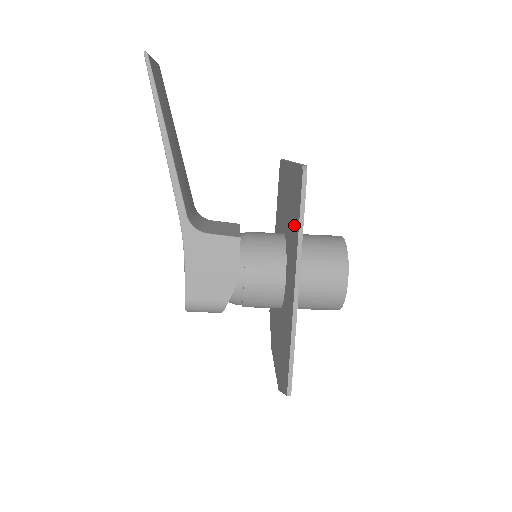
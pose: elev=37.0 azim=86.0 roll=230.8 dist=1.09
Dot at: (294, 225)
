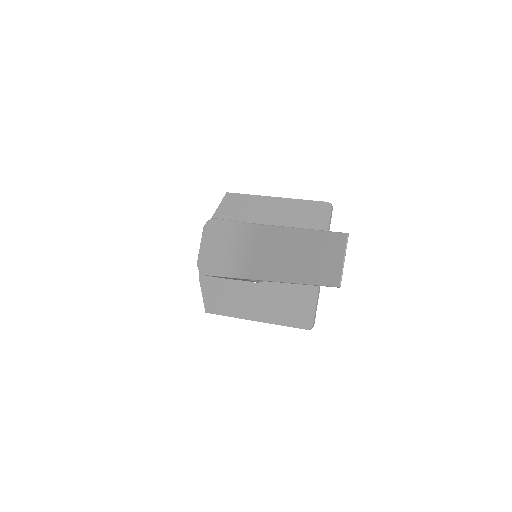
Dot at: (284, 308)
